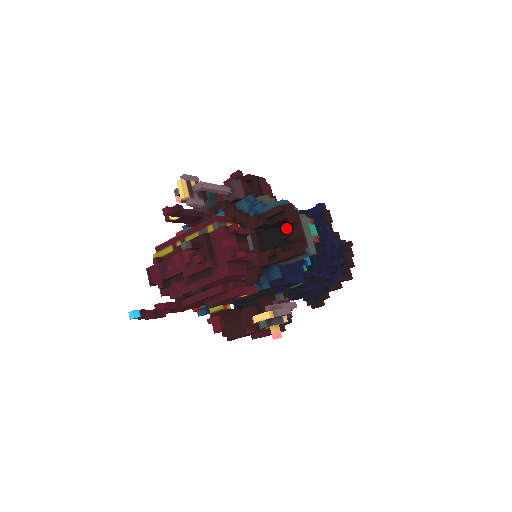
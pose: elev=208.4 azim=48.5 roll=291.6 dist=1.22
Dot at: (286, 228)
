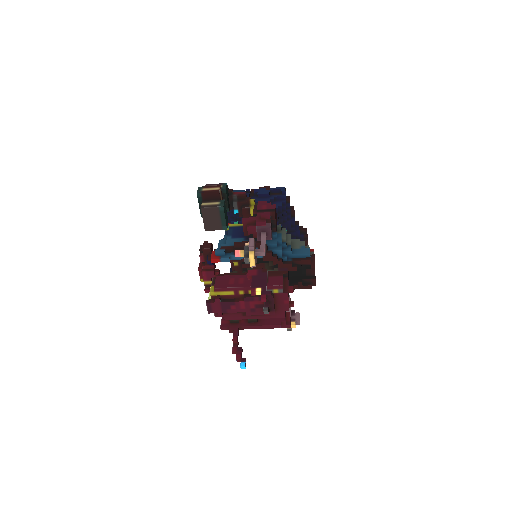
Dot at: occluded
